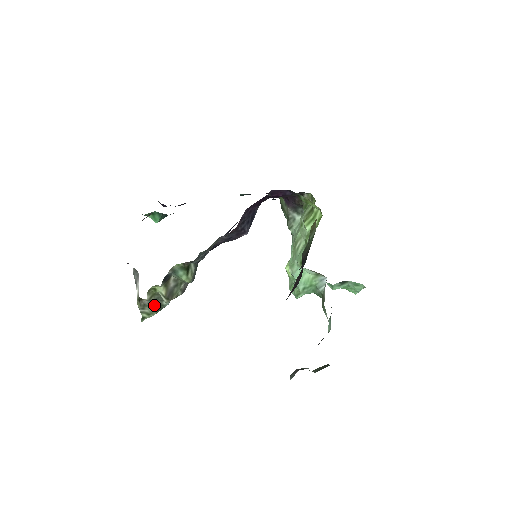
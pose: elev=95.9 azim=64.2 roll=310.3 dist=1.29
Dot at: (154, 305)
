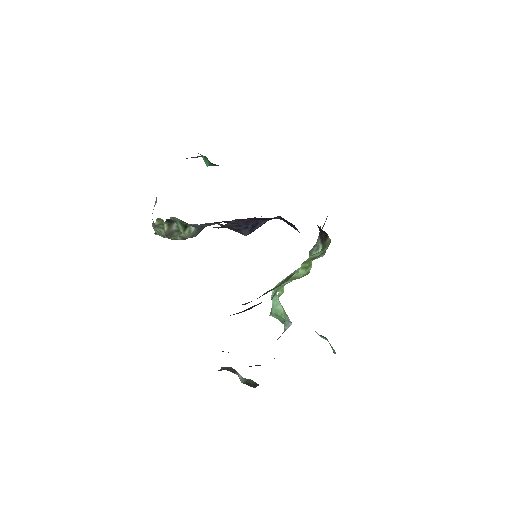
Dot at: (163, 231)
